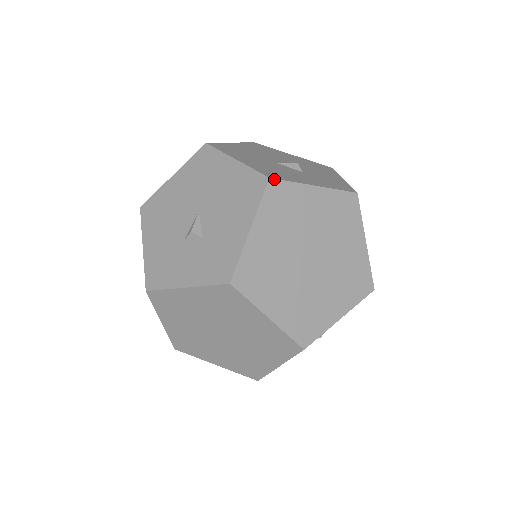
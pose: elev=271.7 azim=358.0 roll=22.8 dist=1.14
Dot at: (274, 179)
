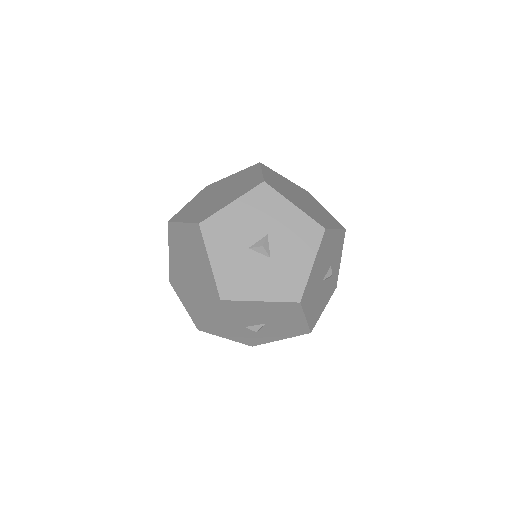
Dot at: (209, 185)
